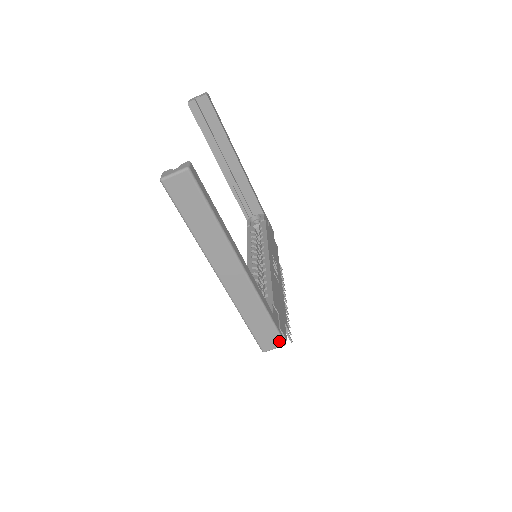
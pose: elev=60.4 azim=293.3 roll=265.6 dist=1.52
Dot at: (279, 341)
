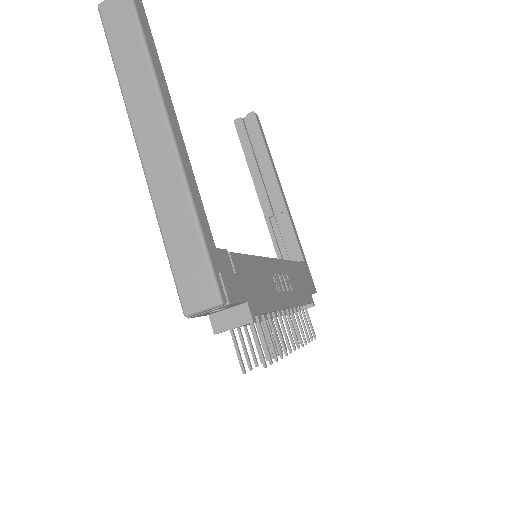
Dot at: (211, 291)
